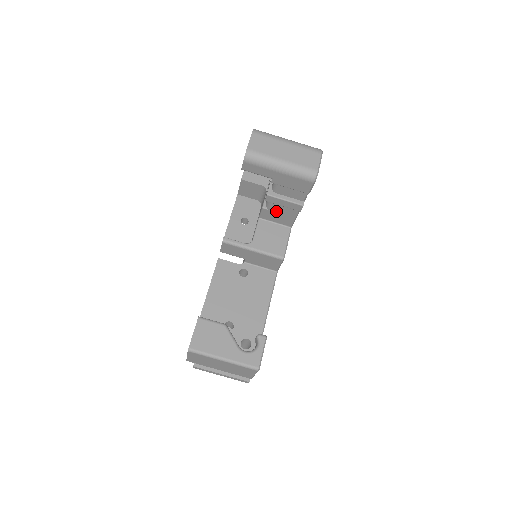
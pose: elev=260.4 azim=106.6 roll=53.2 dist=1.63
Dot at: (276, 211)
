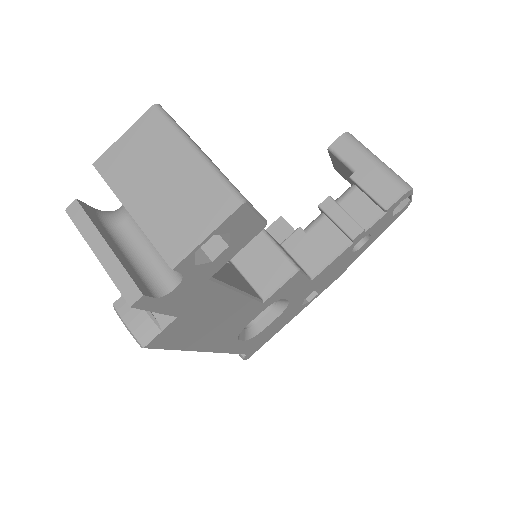
Dot at: (314, 238)
